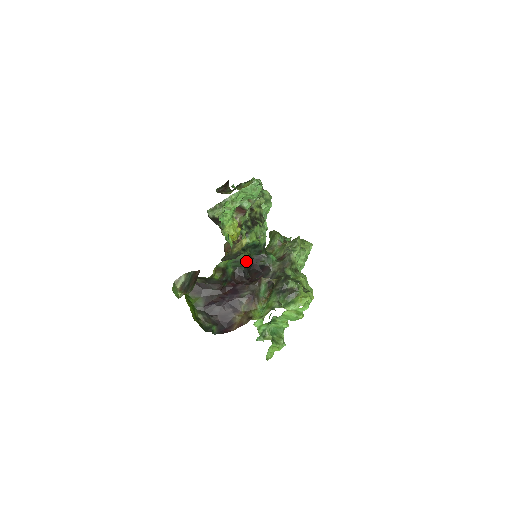
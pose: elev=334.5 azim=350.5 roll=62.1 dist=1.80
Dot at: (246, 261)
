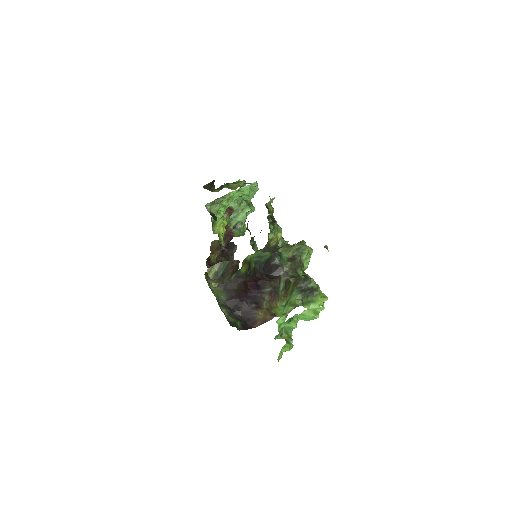
Dot at: (268, 257)
